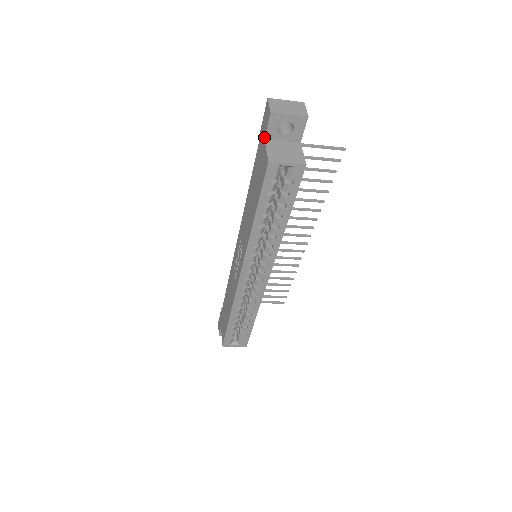
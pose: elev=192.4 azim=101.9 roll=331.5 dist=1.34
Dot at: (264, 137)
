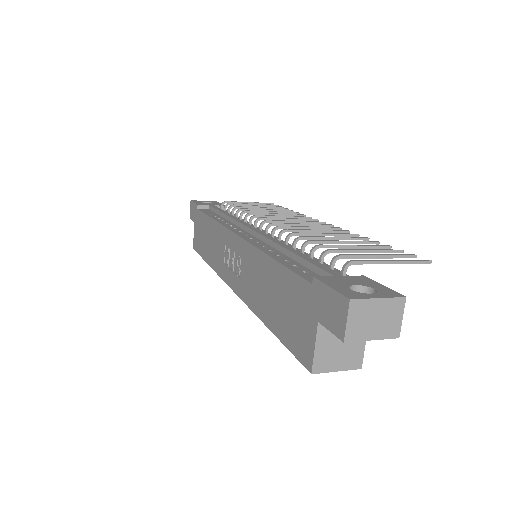
Dot at: (319, 321)
